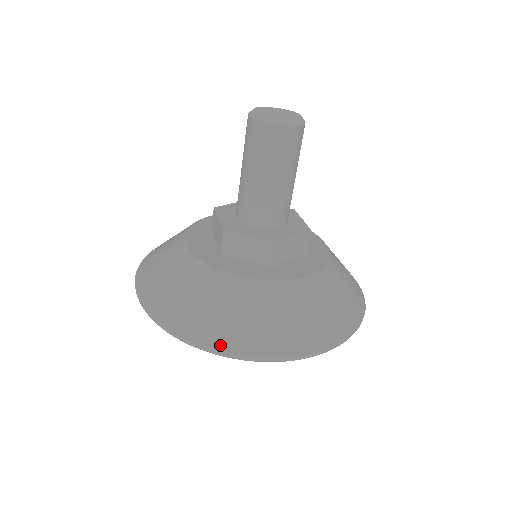
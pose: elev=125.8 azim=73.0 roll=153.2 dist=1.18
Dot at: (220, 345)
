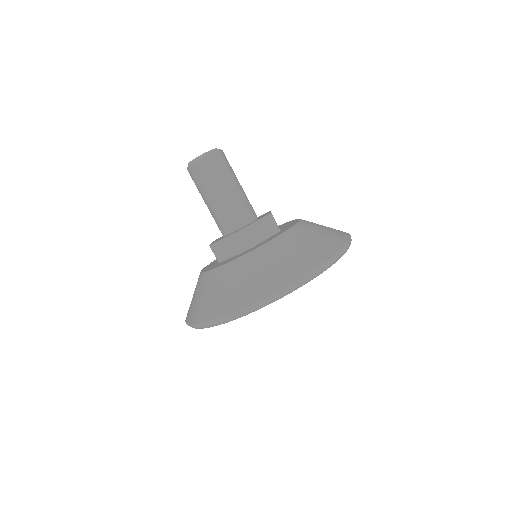
Dot at: (316, 264)
